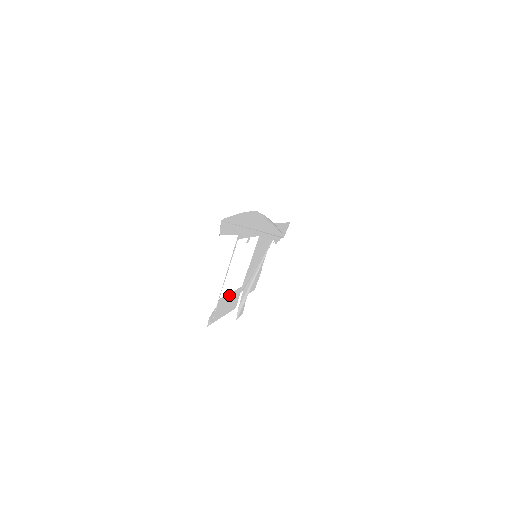
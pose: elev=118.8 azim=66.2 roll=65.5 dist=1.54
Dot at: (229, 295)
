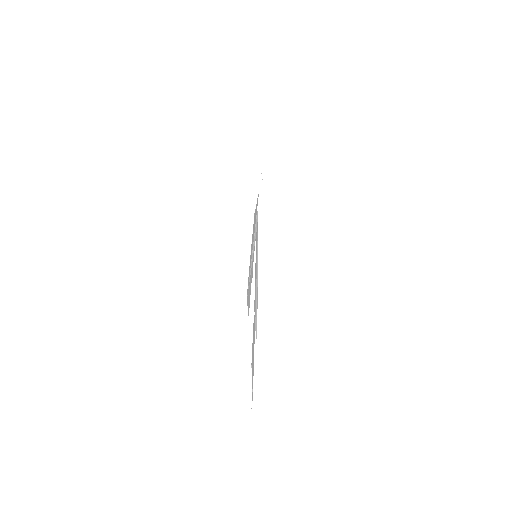
Dot at: occluded
